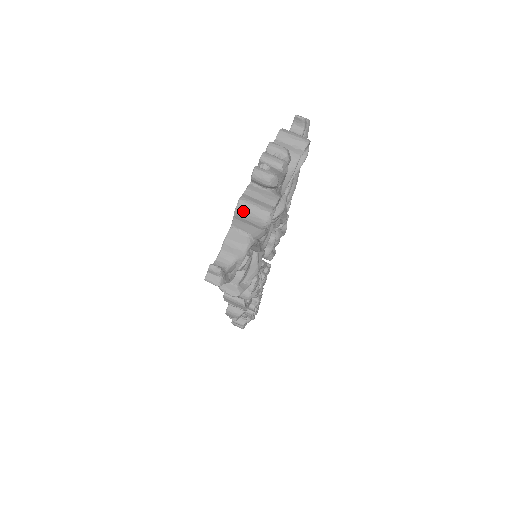
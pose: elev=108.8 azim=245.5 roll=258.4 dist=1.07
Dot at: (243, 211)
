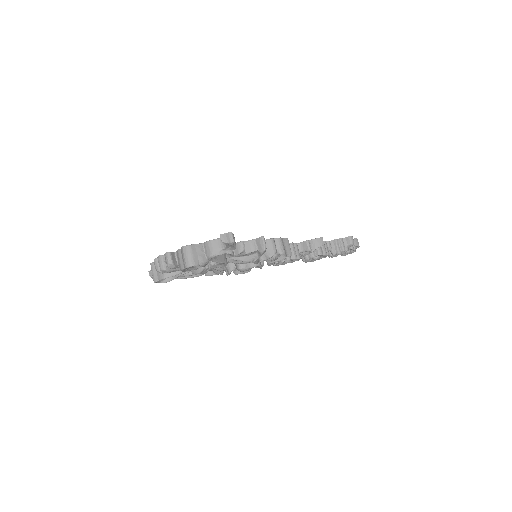
Dot at: (152, 269)
